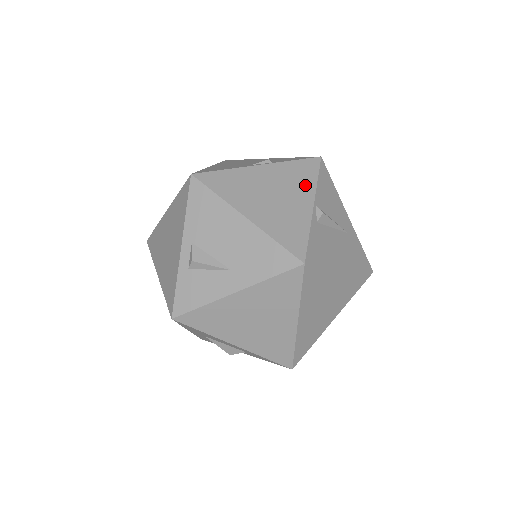
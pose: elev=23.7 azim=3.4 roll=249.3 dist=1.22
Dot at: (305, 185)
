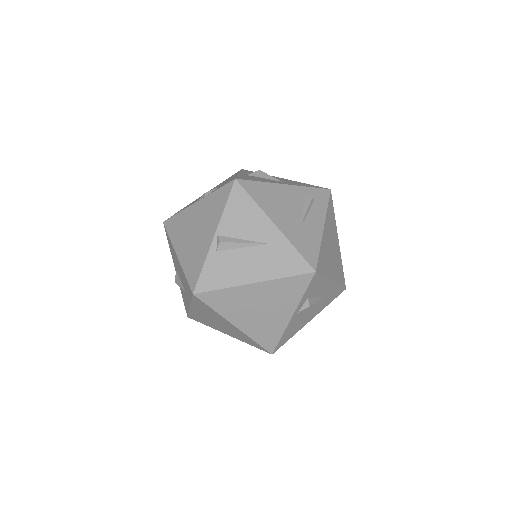
Dot at: (215, 216)
